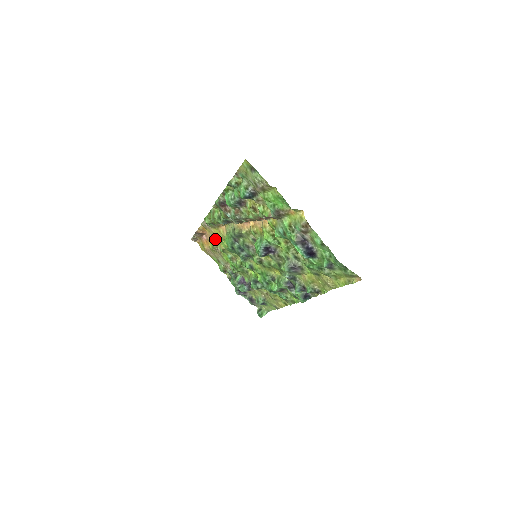
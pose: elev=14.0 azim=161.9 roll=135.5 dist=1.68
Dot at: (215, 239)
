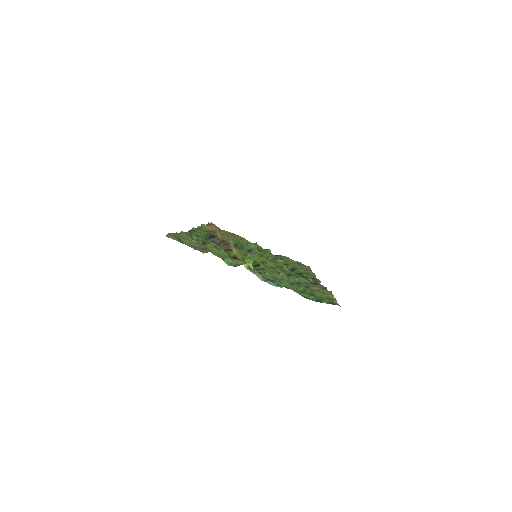
Dot at: occluded
